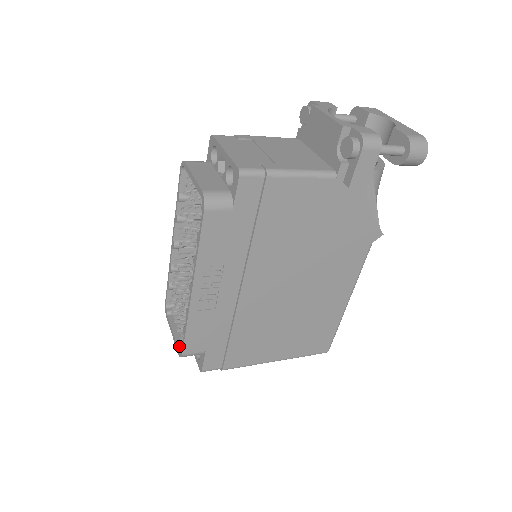
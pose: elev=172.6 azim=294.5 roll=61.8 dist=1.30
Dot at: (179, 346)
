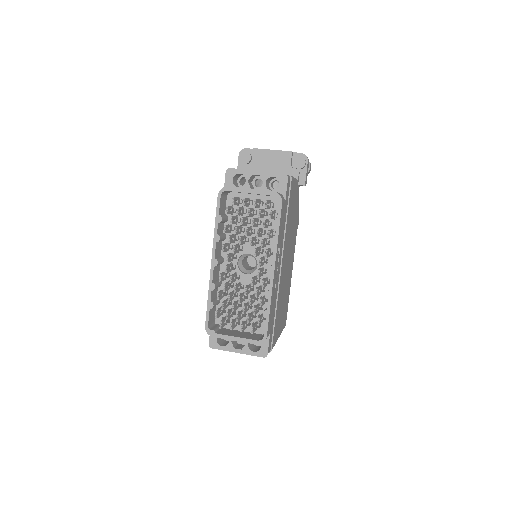
Dot at: (253, 339)
